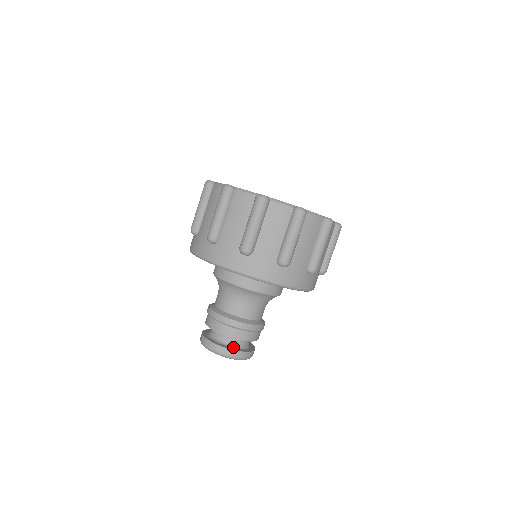
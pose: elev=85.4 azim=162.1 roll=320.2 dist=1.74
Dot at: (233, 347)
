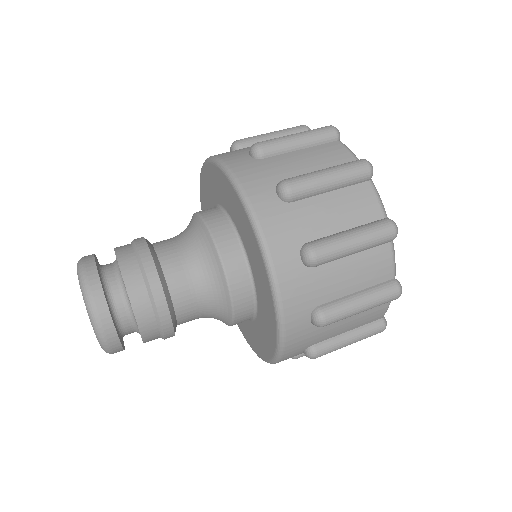
Dot at: (116, 323)
